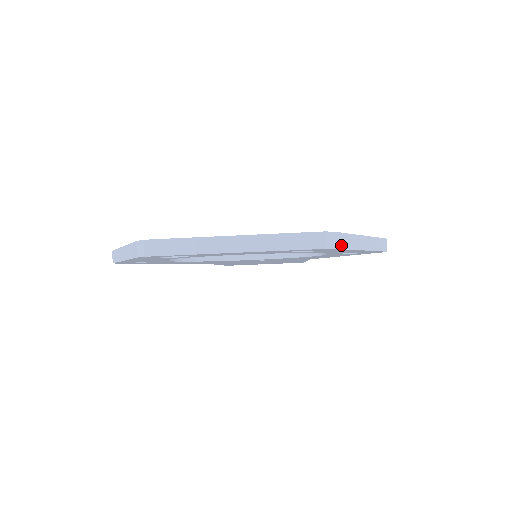
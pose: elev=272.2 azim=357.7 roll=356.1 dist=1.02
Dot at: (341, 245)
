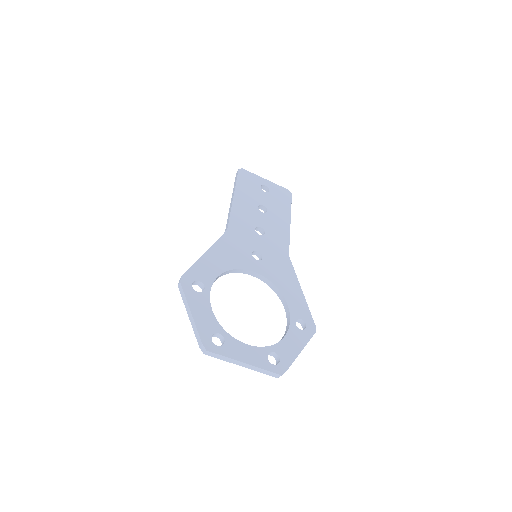
Dot at: occluded
